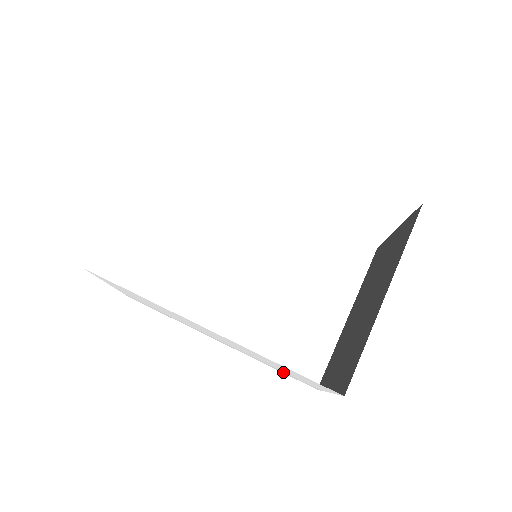
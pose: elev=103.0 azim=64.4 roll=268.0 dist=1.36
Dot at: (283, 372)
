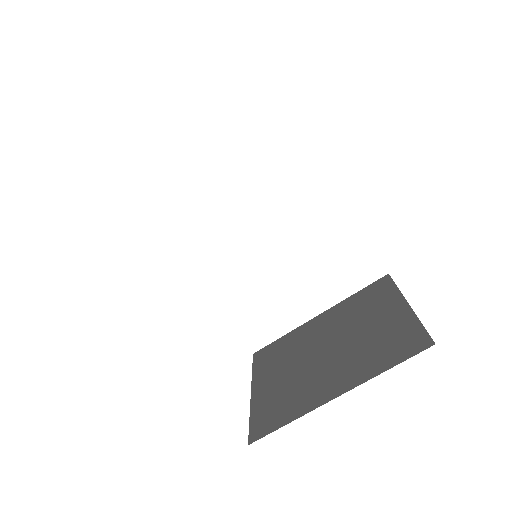
Dot at: occluded
